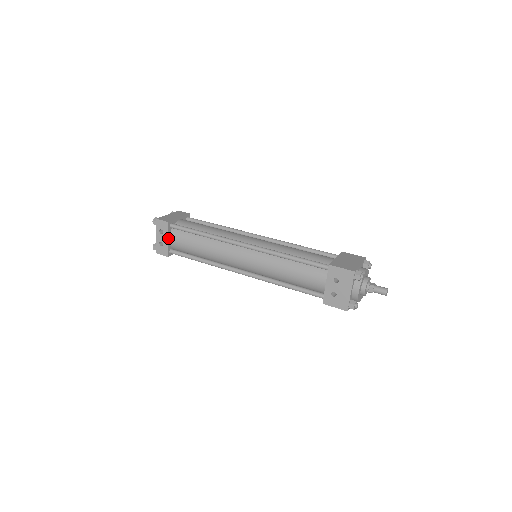
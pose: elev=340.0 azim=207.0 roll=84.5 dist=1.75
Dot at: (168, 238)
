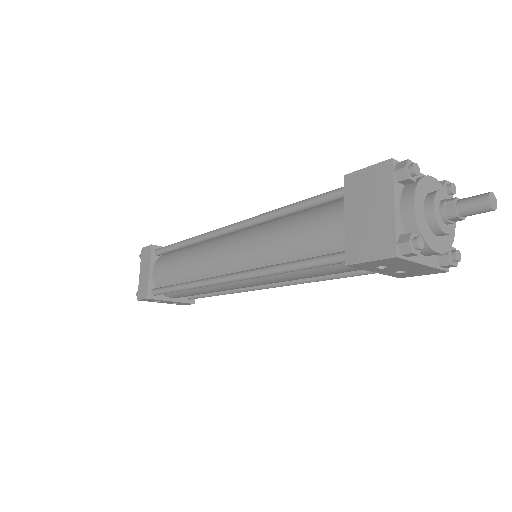
Dot at: (170, 300)
